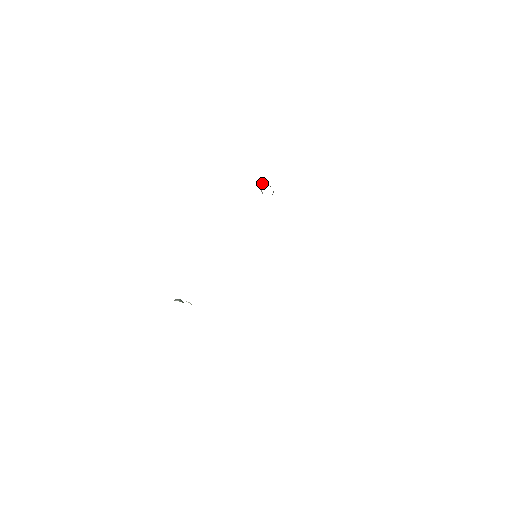
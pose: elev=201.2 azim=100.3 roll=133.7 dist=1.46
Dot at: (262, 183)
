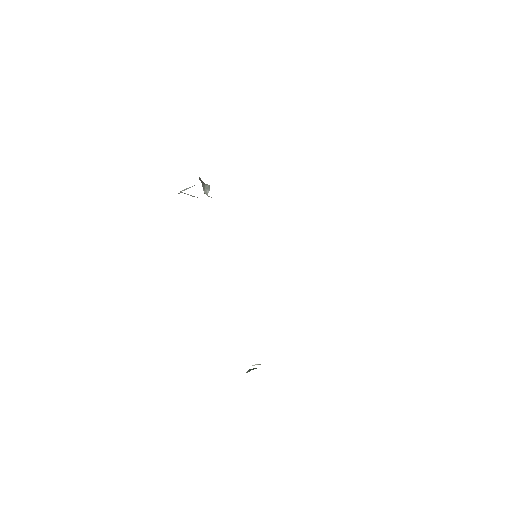
Dot at: occluded
